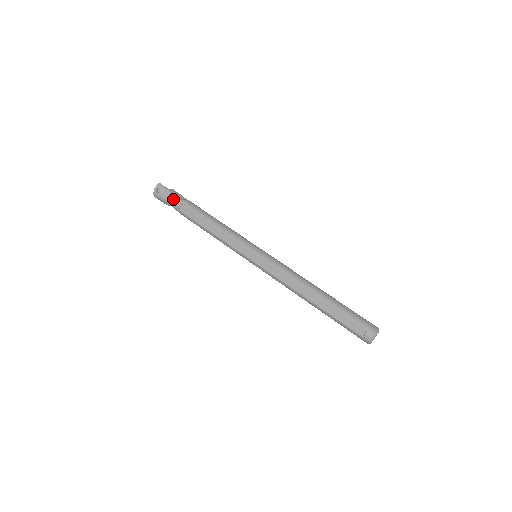
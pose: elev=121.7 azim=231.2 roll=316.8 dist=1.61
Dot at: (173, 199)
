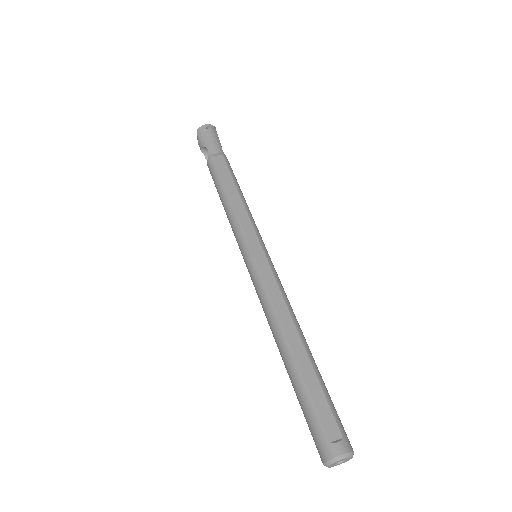
Dot at: (217, 145)
